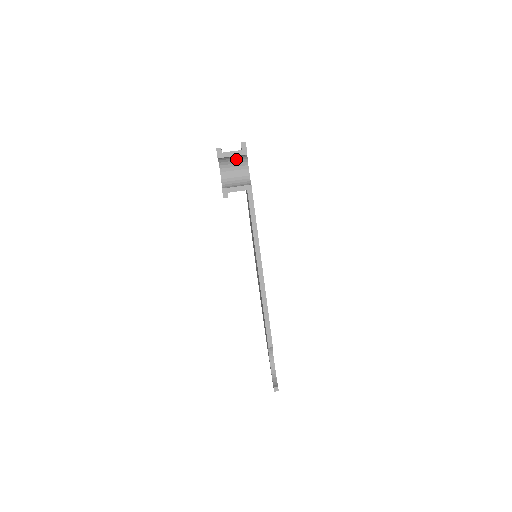
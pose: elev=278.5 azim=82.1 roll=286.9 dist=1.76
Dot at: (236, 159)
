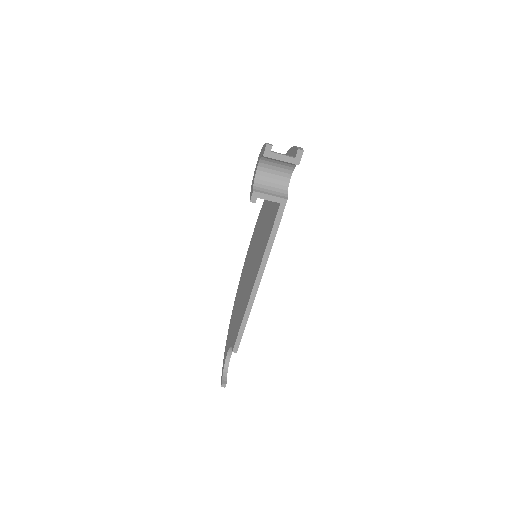
Dot at: (283, 161)
